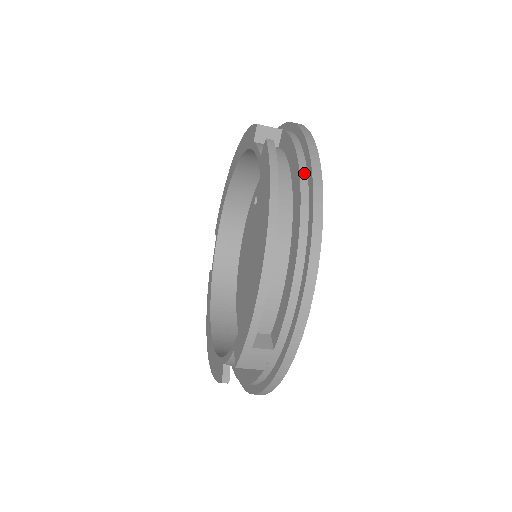
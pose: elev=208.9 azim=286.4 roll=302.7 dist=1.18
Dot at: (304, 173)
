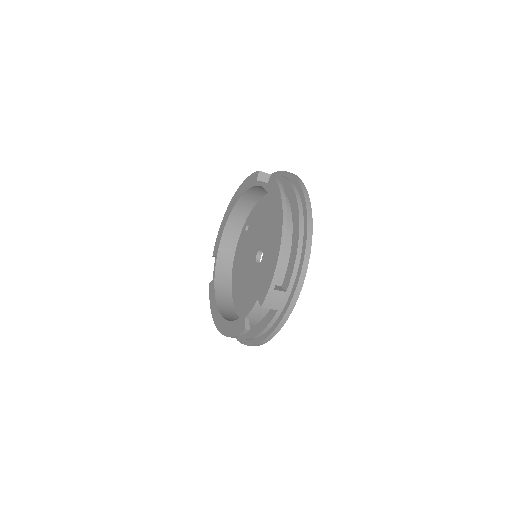
Dot at: (296, 191)
